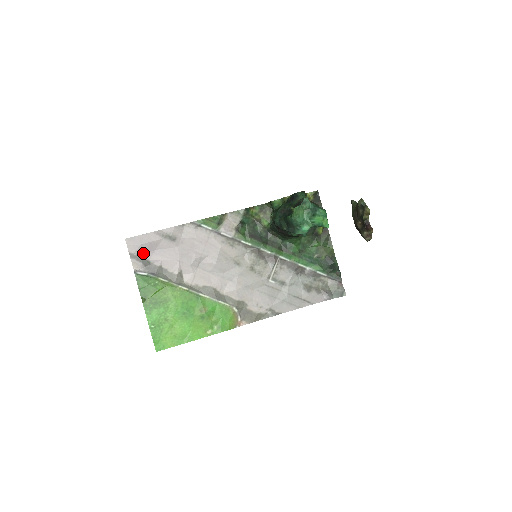
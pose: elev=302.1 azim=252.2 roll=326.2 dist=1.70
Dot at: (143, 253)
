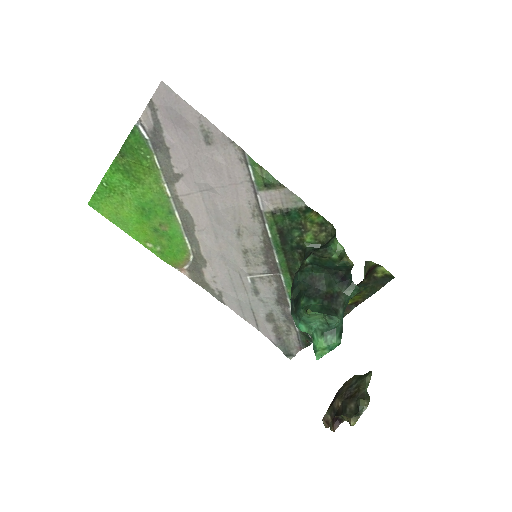
Dot at: (165, 116)
